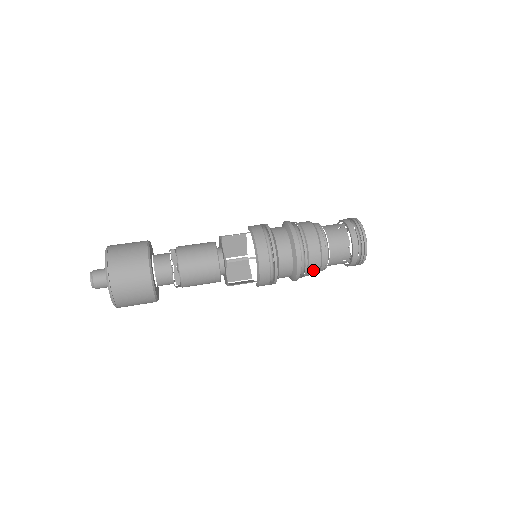
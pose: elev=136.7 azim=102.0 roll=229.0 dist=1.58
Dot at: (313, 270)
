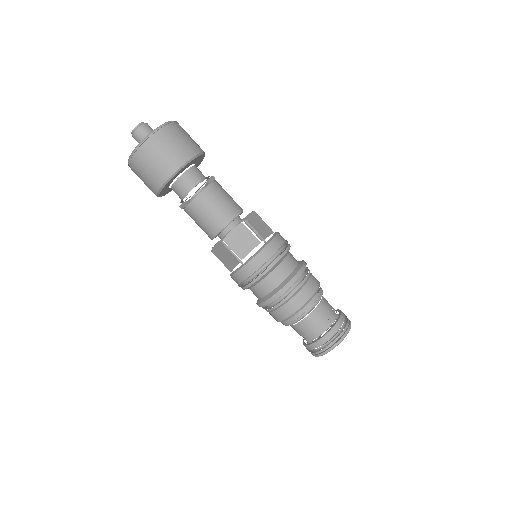
Dot at: (273, 316)
